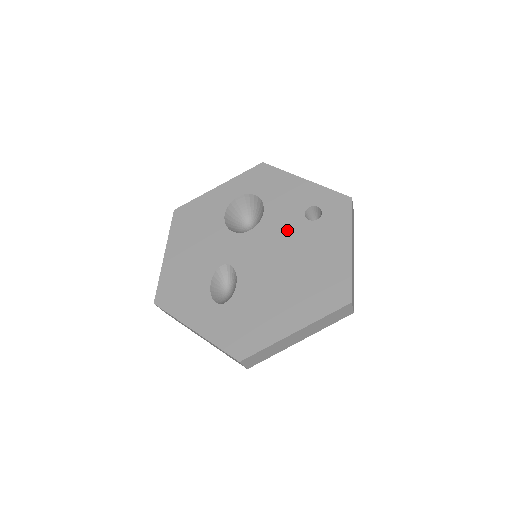
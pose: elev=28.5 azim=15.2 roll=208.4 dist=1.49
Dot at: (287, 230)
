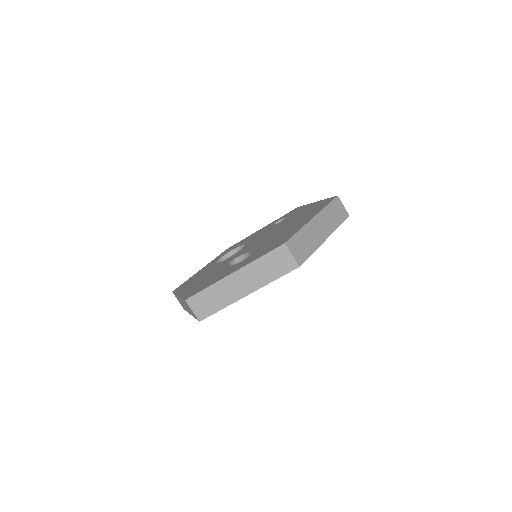
Dot at: (267, 231)
